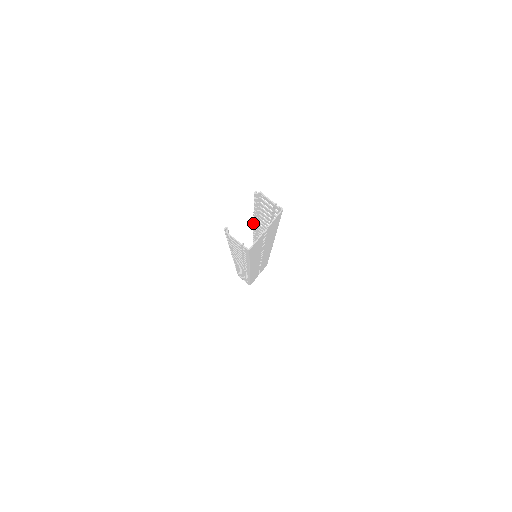
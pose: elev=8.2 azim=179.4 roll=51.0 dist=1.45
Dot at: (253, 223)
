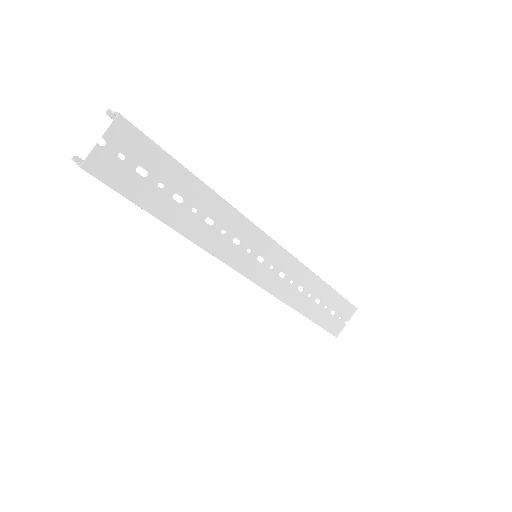
Dot at: occluded
